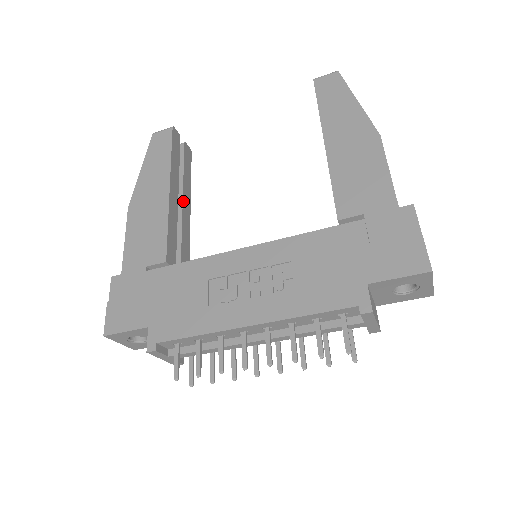
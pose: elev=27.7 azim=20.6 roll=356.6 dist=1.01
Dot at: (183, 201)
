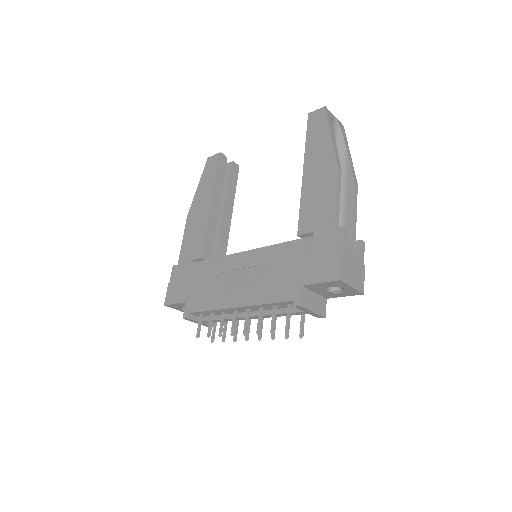
Dot at: (224, 209)
